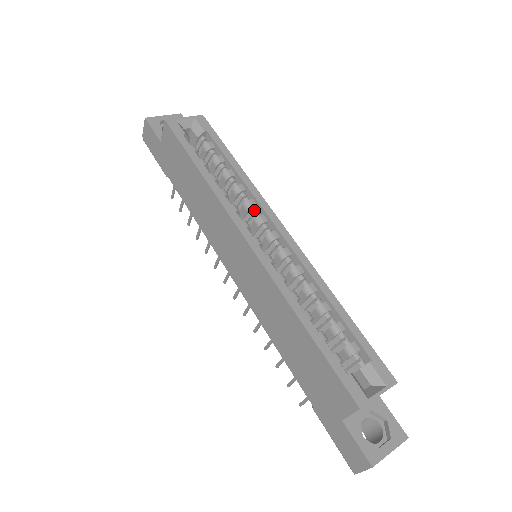
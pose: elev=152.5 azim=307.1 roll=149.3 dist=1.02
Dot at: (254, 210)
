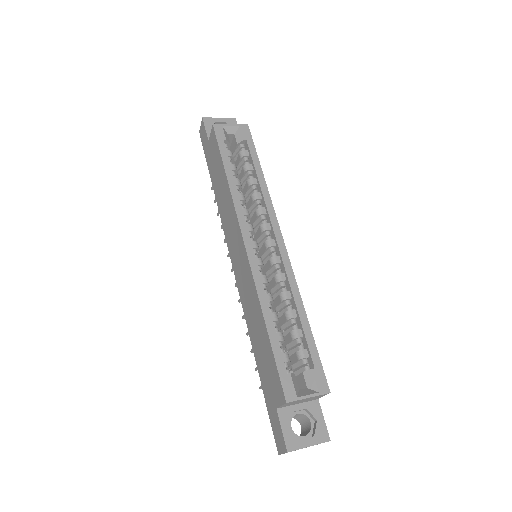
Dot at: (263, 217)
